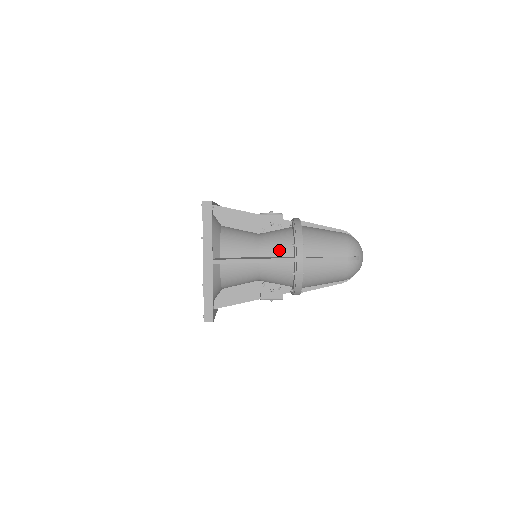
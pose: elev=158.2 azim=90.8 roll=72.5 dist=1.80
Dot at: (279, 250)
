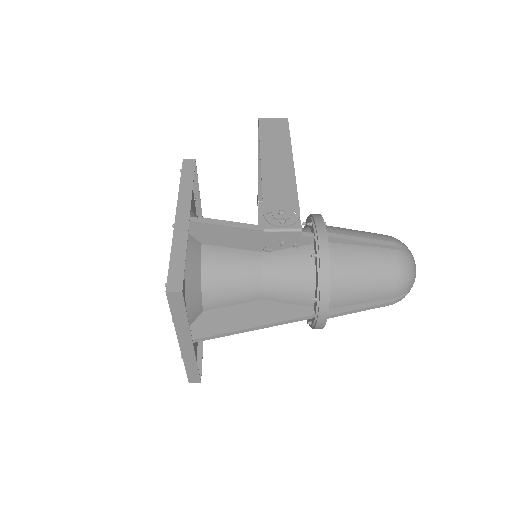
Dot at: (292, 296)
